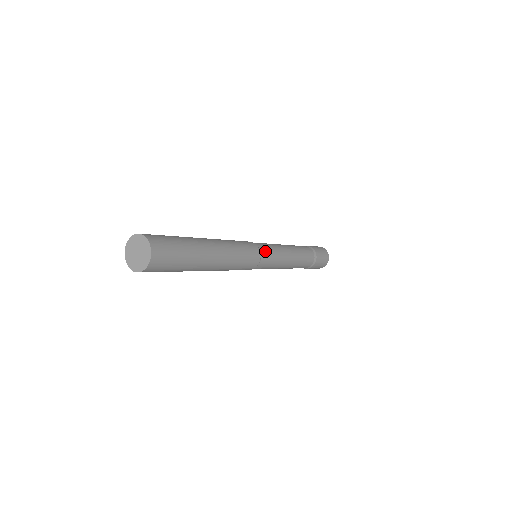
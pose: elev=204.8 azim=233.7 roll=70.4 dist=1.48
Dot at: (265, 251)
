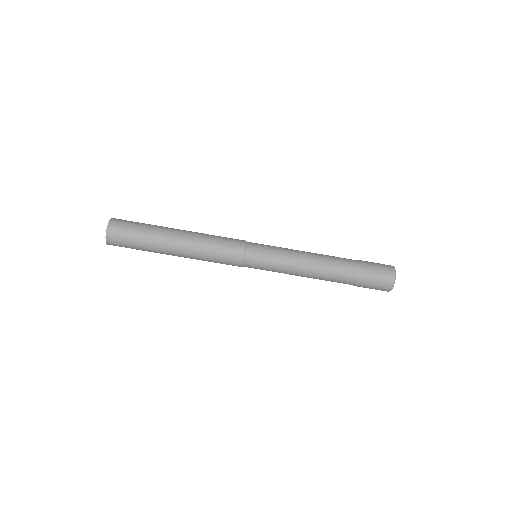
Dot at: (255, 254)
